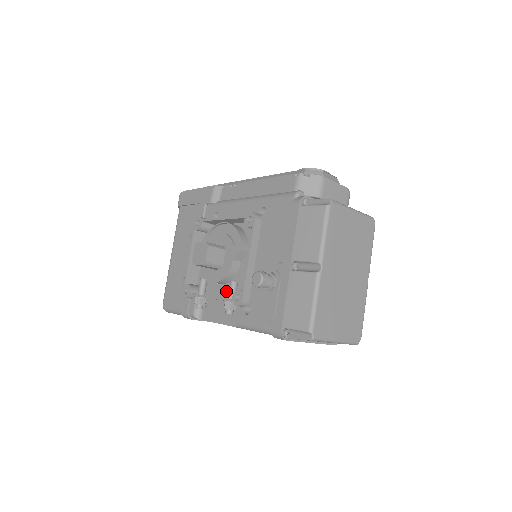
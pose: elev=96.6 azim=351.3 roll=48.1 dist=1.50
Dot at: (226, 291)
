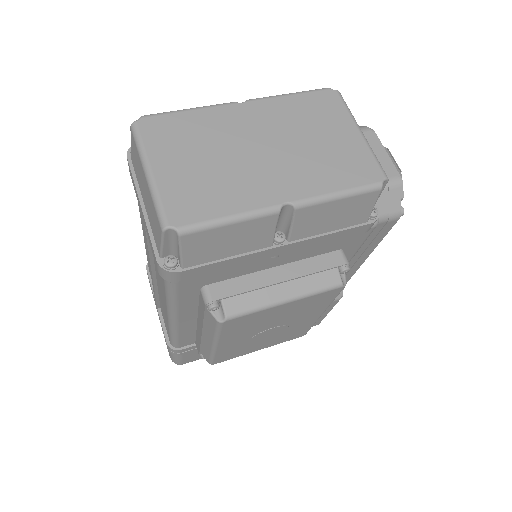
Dot at: occluded
